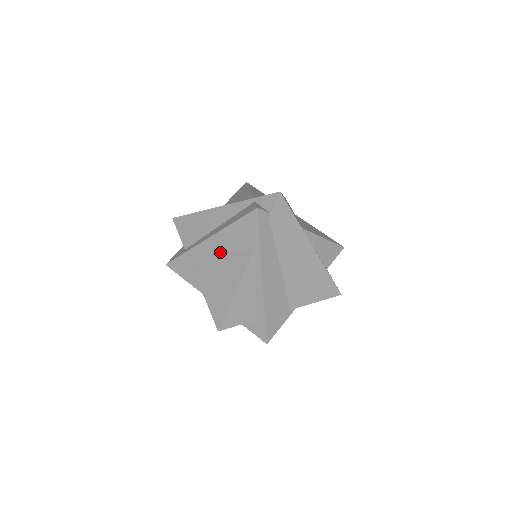
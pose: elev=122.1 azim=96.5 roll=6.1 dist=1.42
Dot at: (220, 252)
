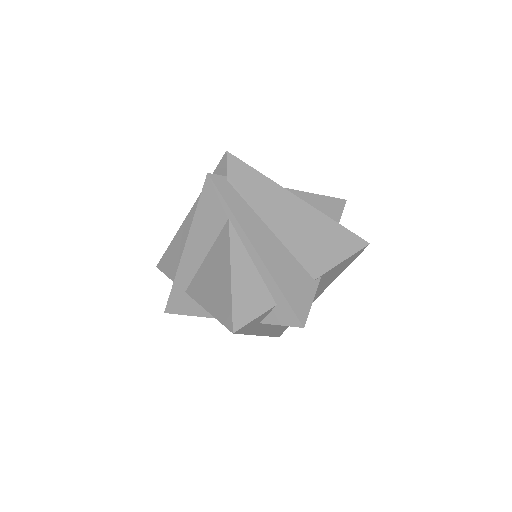
Dot at: (202, 253)
